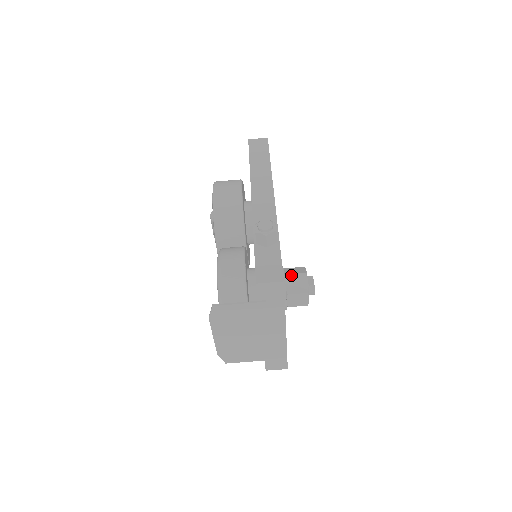
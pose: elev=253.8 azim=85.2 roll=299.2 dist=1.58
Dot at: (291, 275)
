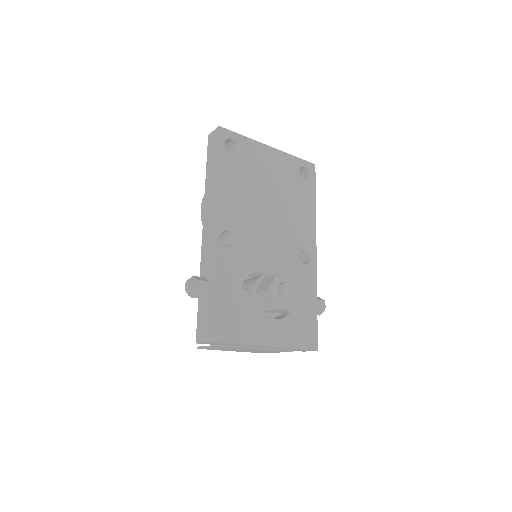
Dot at: (259, 293)
